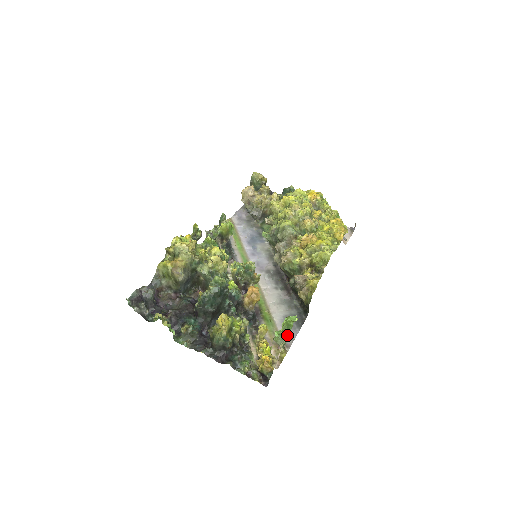
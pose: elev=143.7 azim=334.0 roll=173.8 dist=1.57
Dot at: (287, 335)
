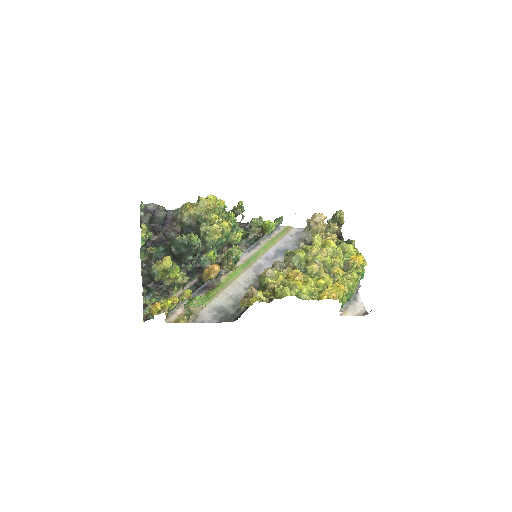
Dot at: (188, 307)
